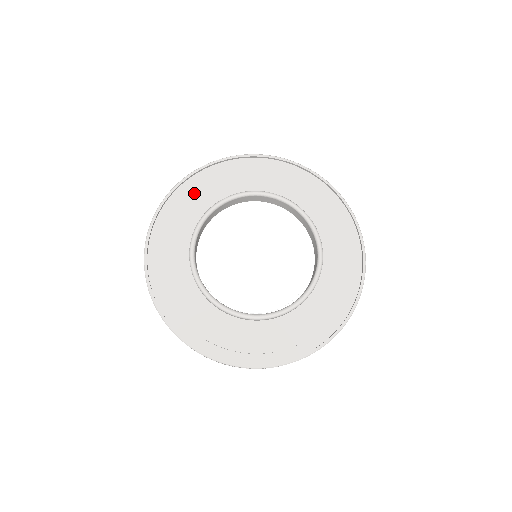
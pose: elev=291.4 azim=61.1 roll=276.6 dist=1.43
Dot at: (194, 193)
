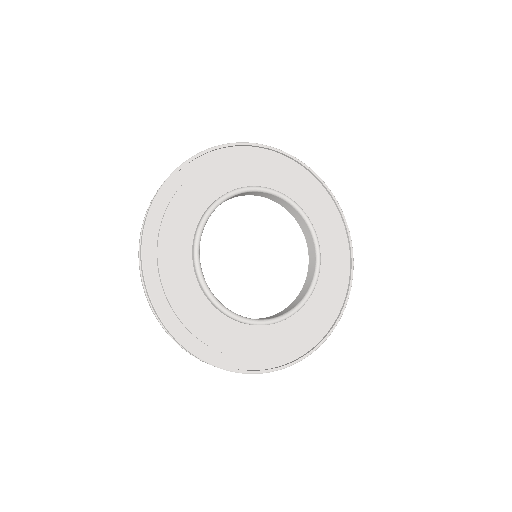
Dot at: (208, 173)
